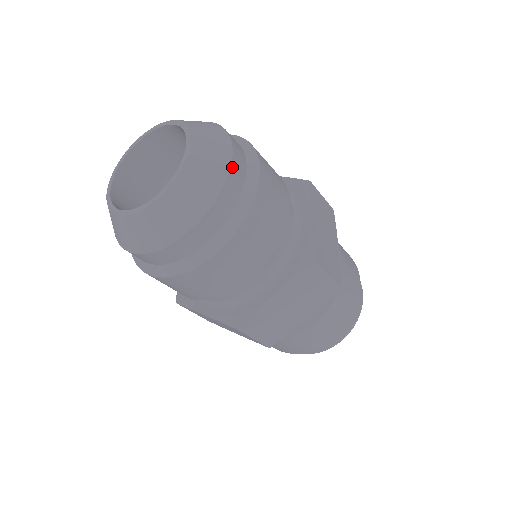
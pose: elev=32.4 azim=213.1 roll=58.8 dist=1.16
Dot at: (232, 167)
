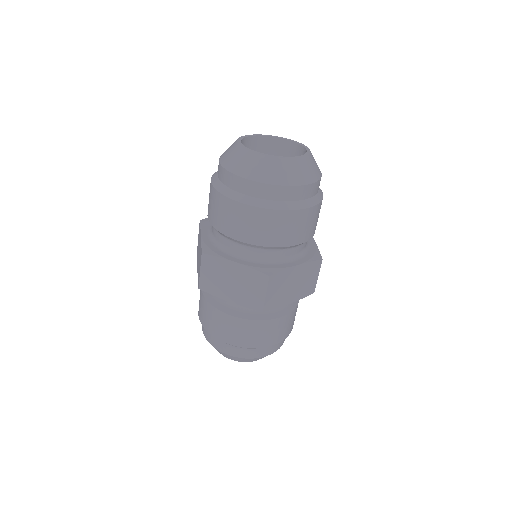
Dot at: (298, 187)
